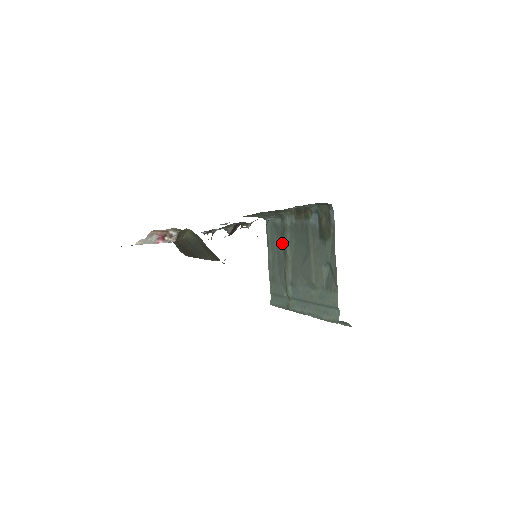
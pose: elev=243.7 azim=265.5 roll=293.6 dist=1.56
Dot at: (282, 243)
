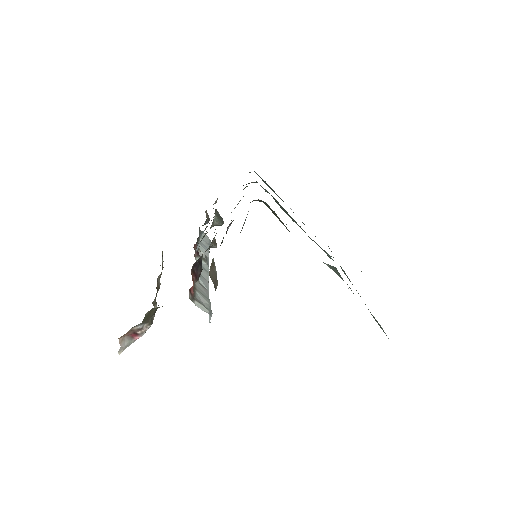
Dot at: occluded
